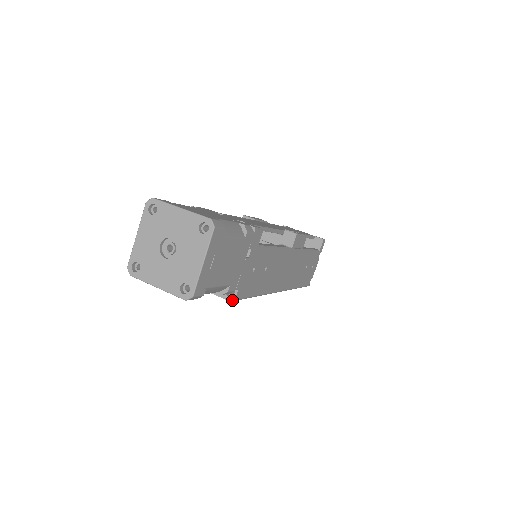
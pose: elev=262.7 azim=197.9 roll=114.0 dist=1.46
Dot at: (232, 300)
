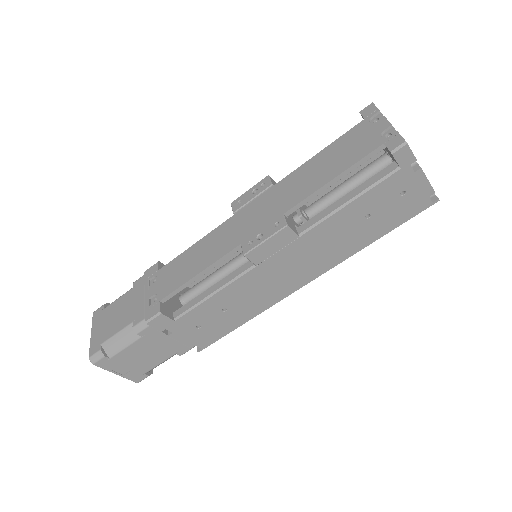
Dot at: occluded
